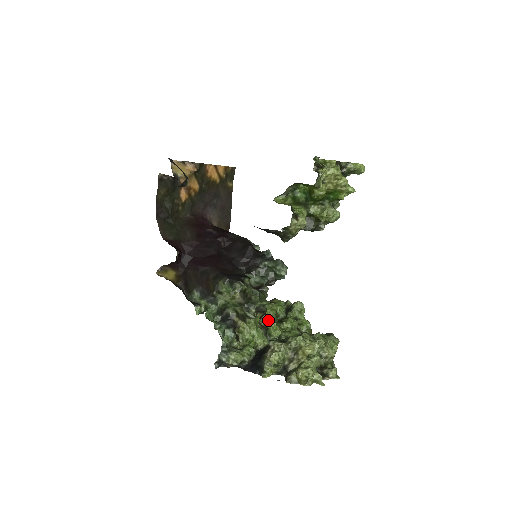
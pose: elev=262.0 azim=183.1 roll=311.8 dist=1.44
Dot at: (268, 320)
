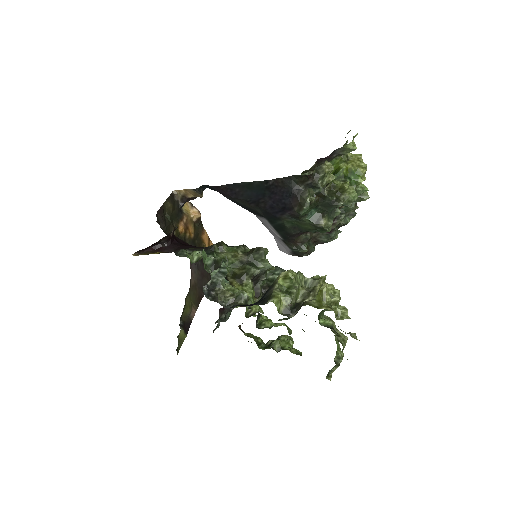
Dot at: occluded
